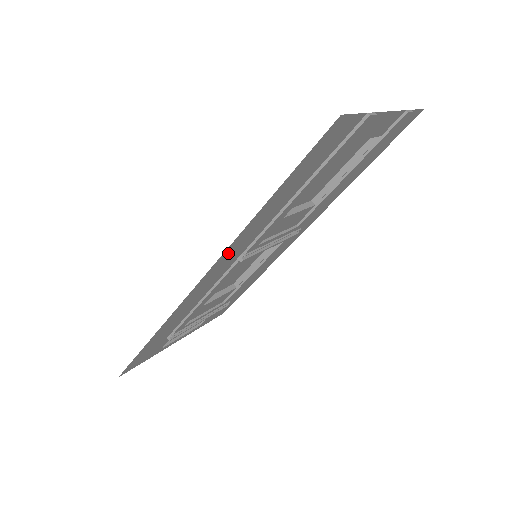
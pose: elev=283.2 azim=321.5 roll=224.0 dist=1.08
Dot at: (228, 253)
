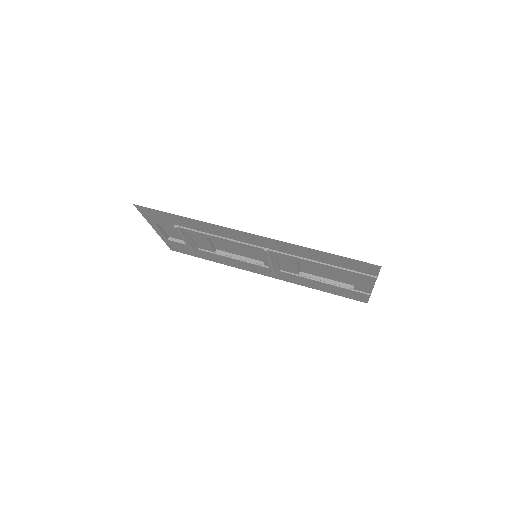
Dot at: (277, 243)
